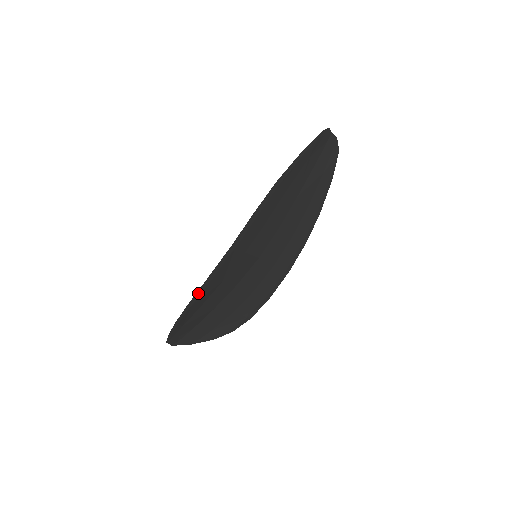
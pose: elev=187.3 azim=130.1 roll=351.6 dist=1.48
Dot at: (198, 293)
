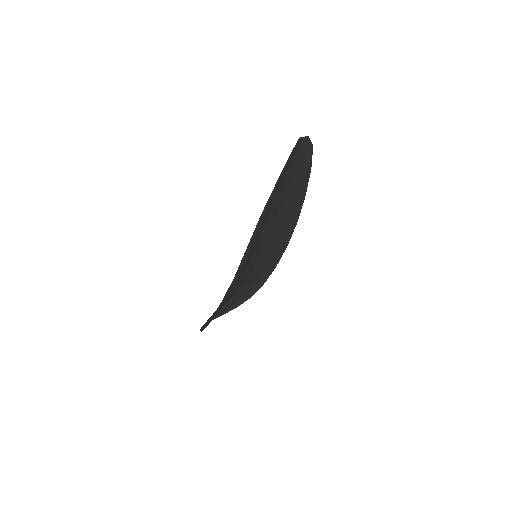
Dot at: (217, 311)
